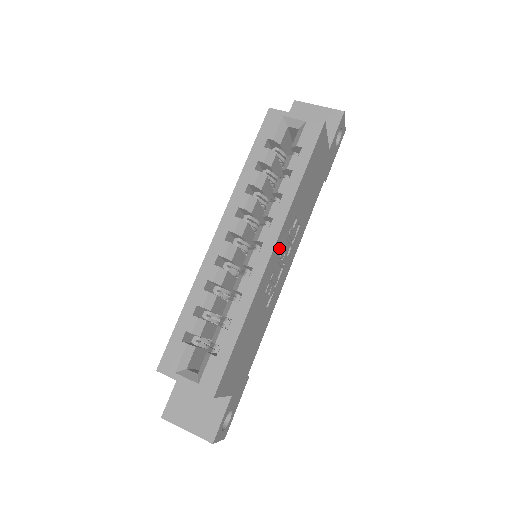
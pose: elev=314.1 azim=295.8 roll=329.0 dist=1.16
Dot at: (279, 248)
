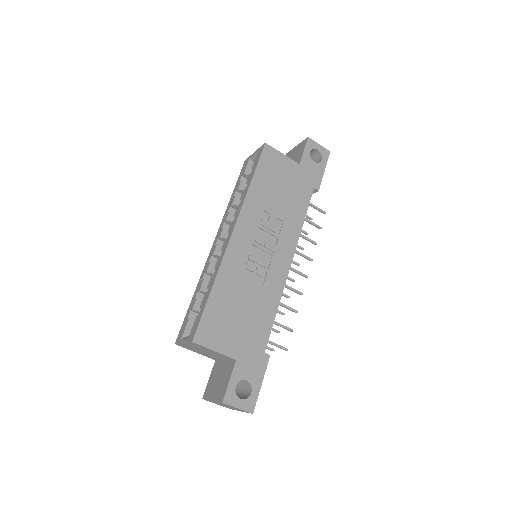
Dot at: (246, 233)
